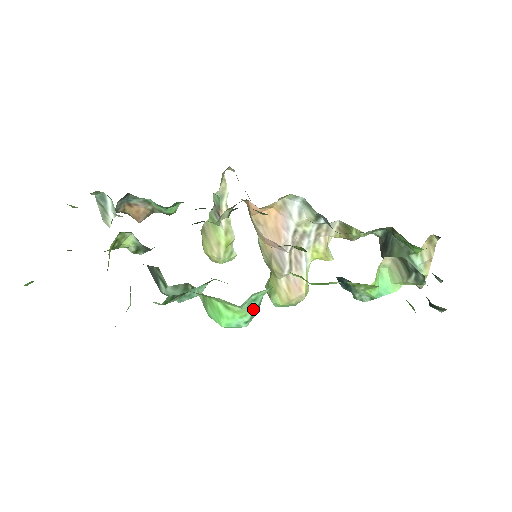
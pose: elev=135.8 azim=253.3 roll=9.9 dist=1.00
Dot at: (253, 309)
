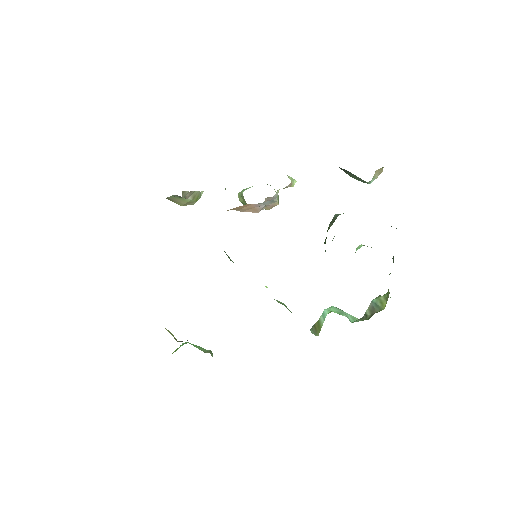
Dot at: occluded
